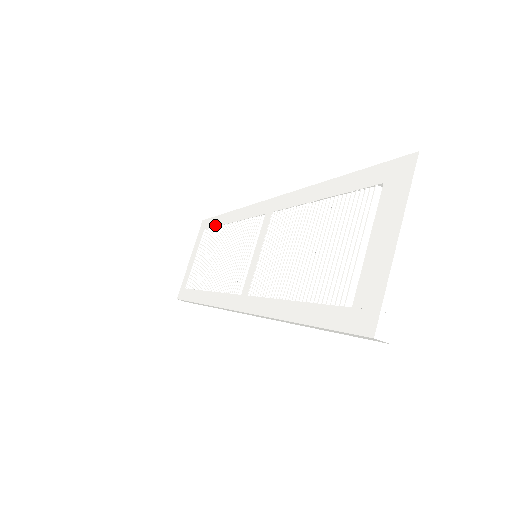
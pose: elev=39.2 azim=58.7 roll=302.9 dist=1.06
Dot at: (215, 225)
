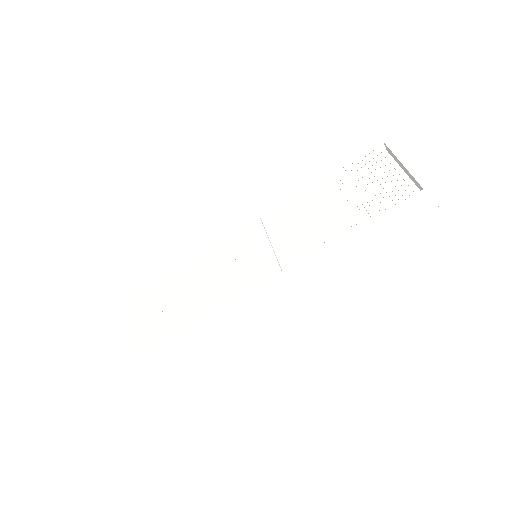
Dot at: (149, 284)
